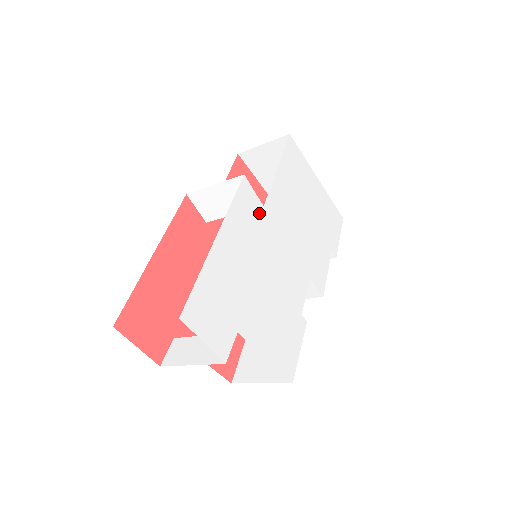
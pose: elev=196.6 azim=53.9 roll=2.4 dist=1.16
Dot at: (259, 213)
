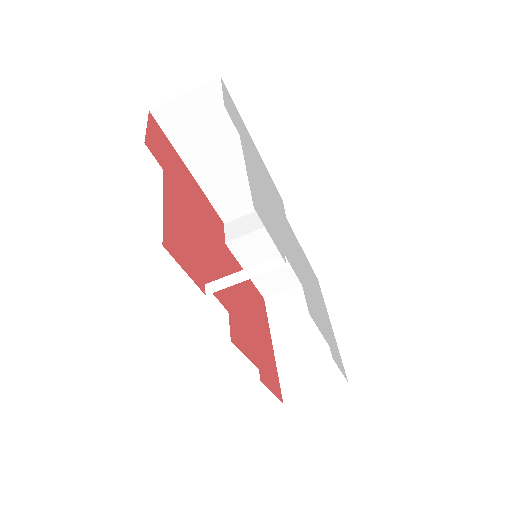
Dot at: (282, 210)
